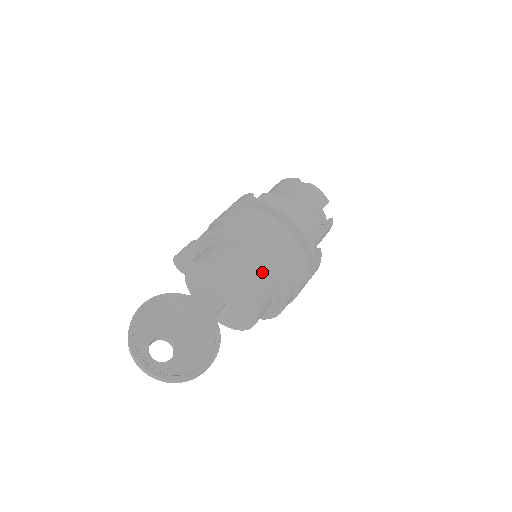
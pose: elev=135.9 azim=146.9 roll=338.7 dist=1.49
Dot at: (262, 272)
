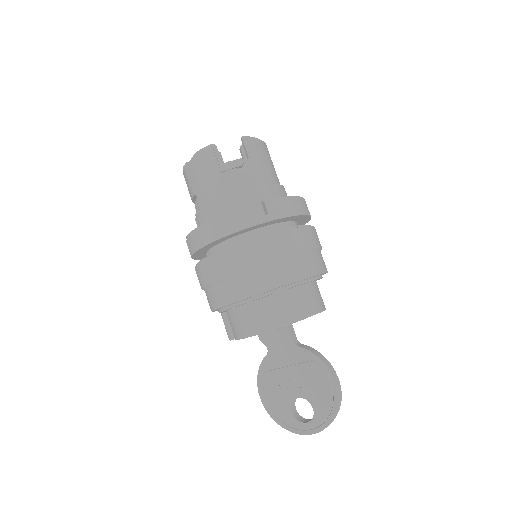
Dot at: (263, 298)
